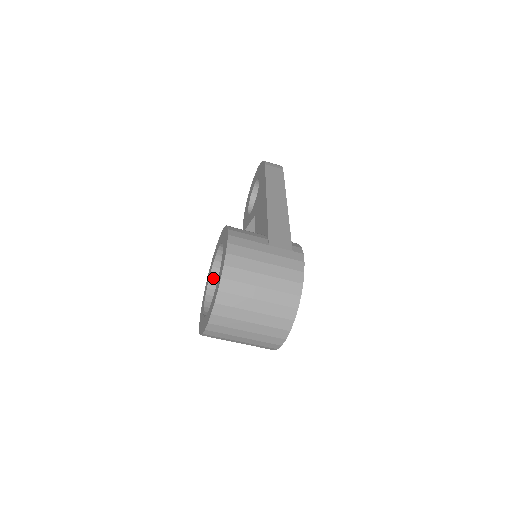
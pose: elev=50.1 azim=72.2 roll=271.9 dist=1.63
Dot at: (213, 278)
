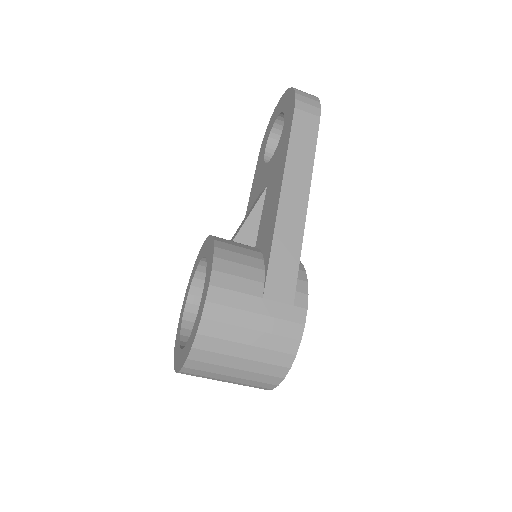
Dot at: (199, 275)
